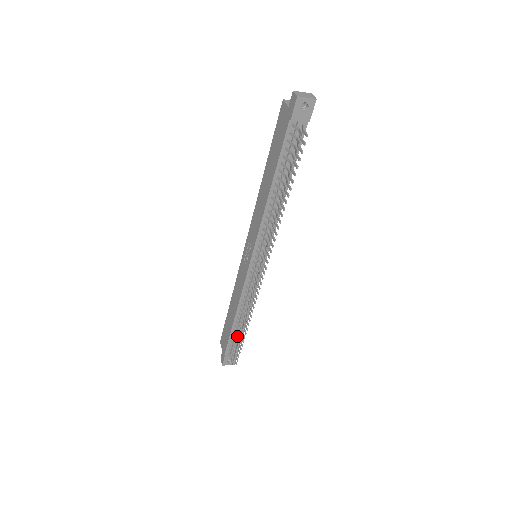
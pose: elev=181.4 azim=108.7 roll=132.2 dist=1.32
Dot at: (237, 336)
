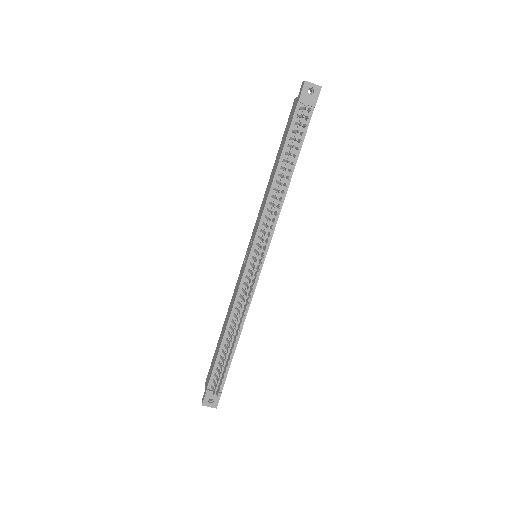
Dot at: (224, 361)
